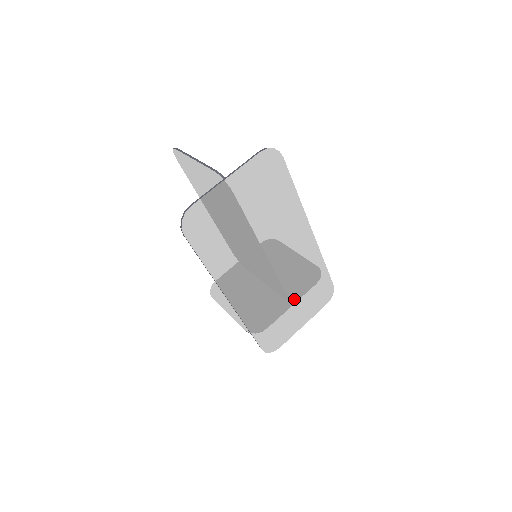
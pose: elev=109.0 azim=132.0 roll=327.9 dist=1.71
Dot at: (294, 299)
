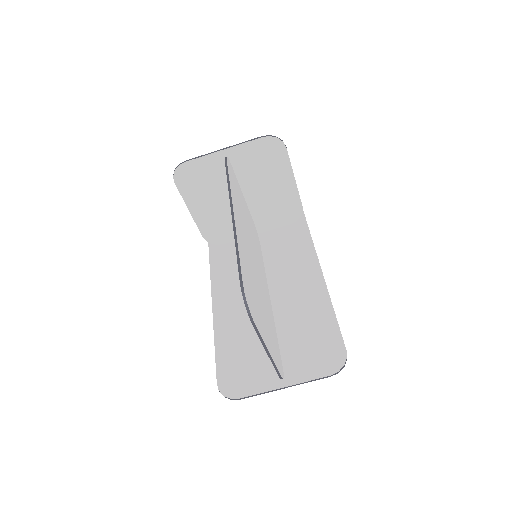
Dot at: (262, 239)
